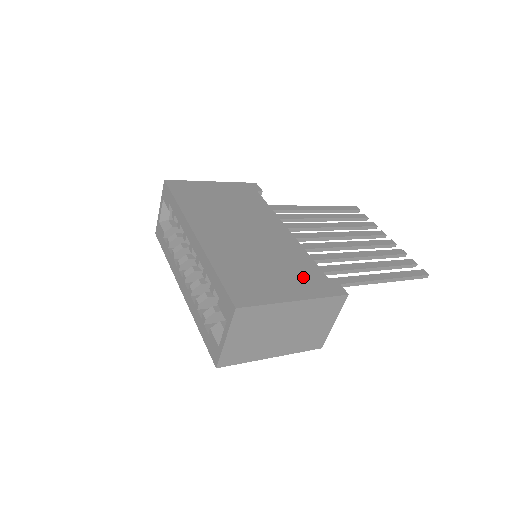
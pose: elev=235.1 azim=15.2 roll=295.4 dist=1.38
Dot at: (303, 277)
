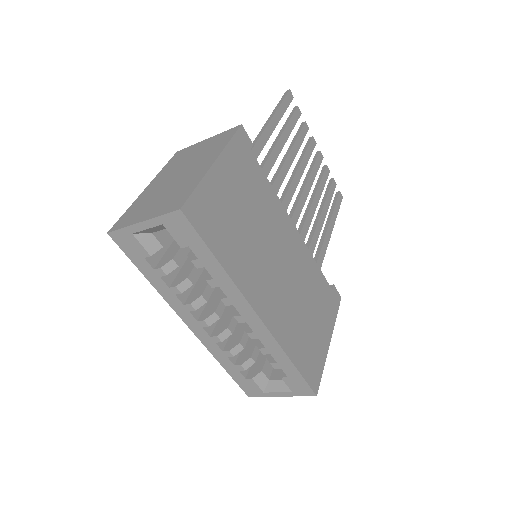
Dot at: (323, 303)
